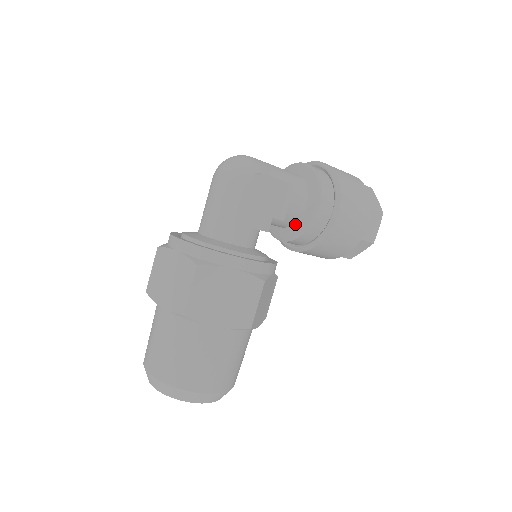
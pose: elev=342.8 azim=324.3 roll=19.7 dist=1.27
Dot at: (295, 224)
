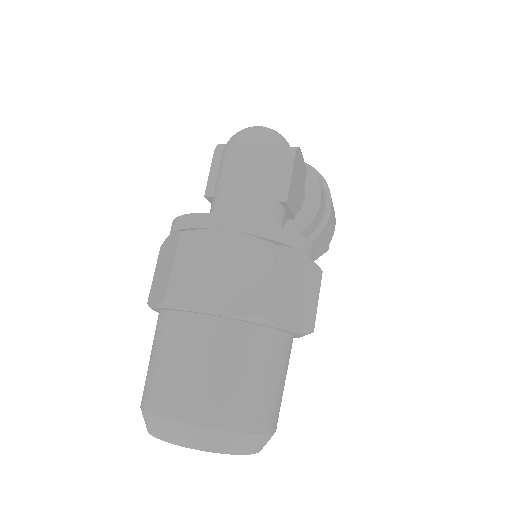
Dot at: occluded
